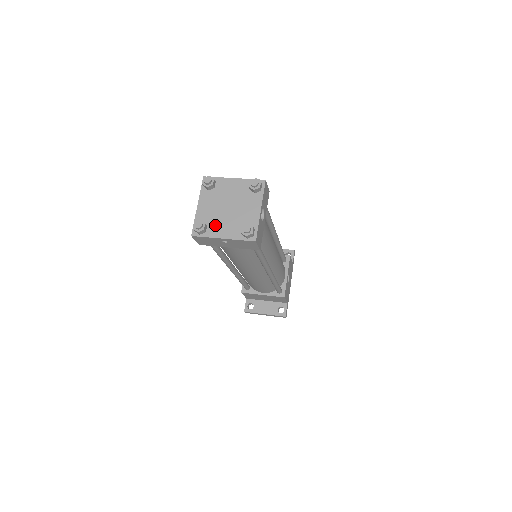
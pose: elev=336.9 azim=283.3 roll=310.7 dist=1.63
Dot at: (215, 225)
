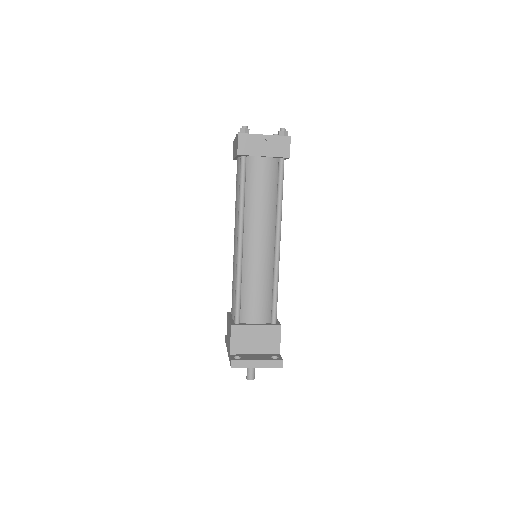
Dot at: occluded
